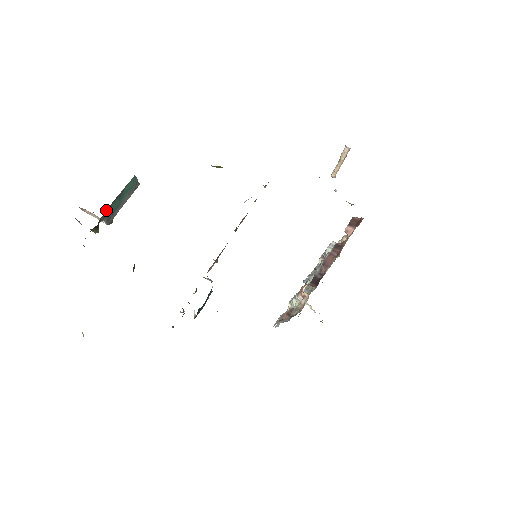
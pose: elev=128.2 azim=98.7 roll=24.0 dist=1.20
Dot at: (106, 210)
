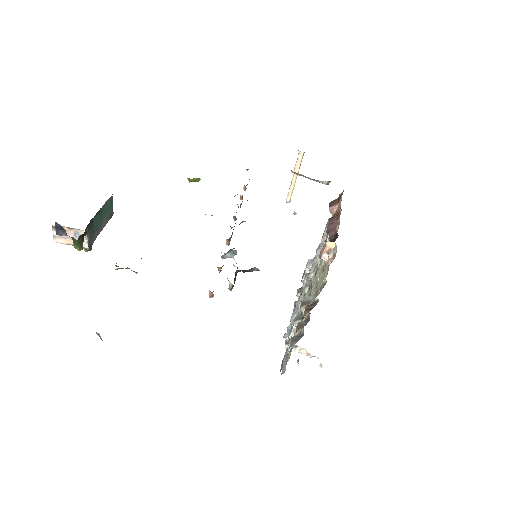
Dot at: (91, 221)
